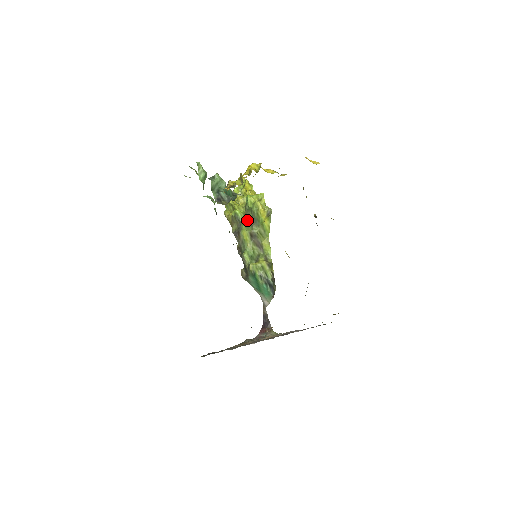
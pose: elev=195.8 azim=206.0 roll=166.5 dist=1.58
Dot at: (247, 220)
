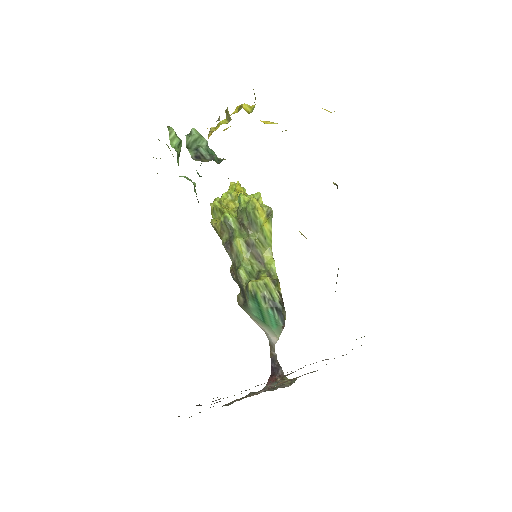
Dot at: (241, 226)
